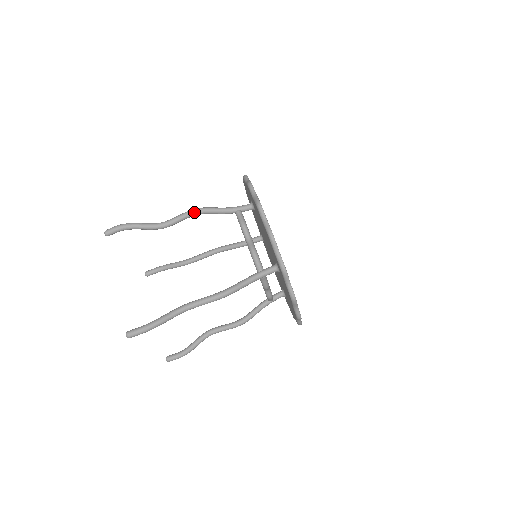
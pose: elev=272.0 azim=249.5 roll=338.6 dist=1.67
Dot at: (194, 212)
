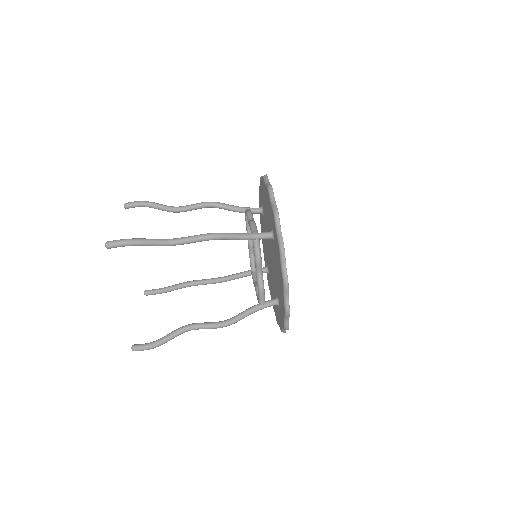
Dot at: (208, 203)
